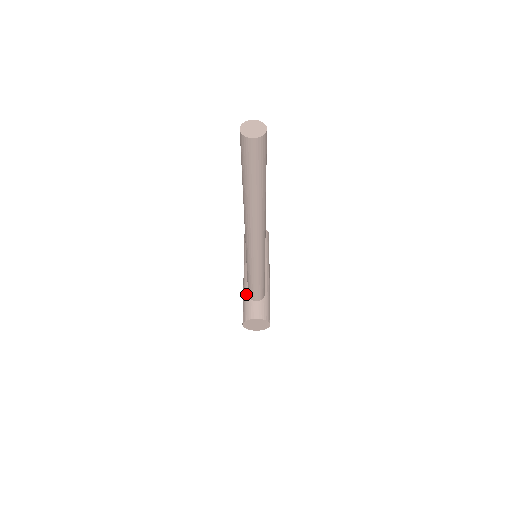
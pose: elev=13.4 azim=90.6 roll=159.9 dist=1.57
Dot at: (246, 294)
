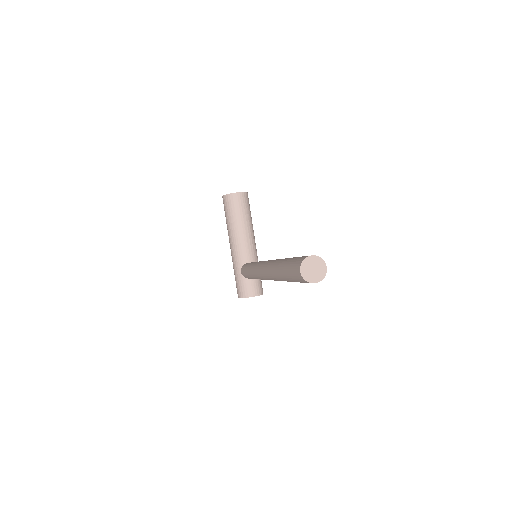
Dot at: (239, 271)
